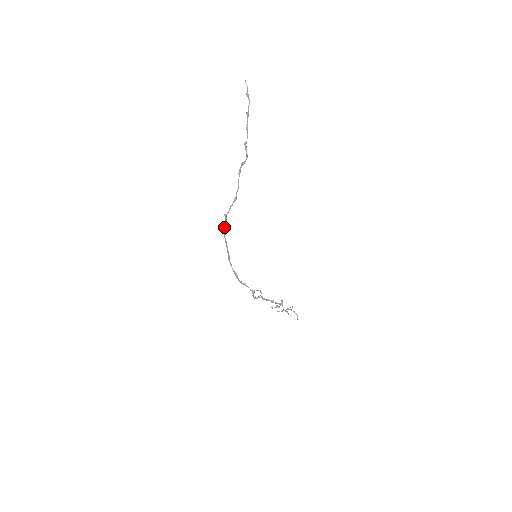
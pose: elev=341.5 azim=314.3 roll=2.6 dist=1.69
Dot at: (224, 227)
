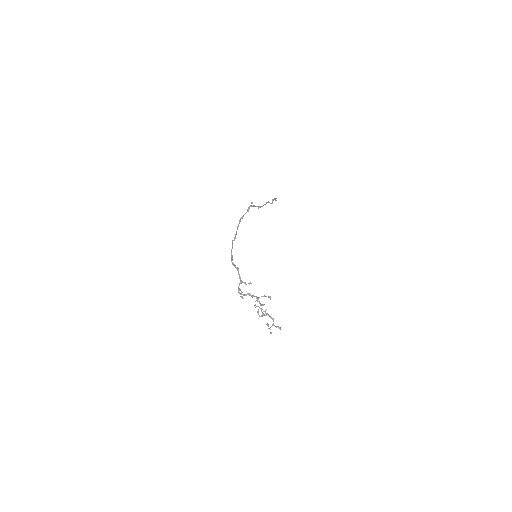
Dot at: (243, 216)
